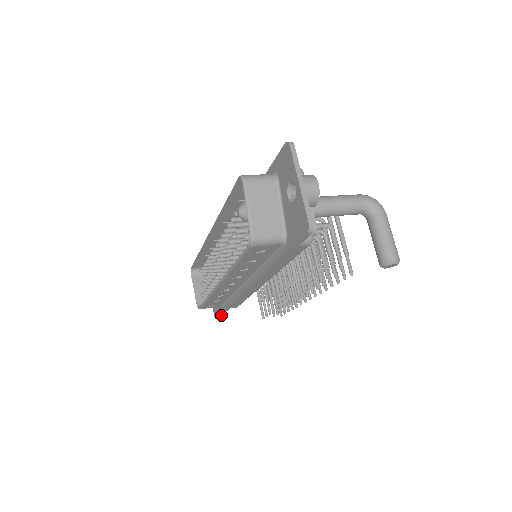
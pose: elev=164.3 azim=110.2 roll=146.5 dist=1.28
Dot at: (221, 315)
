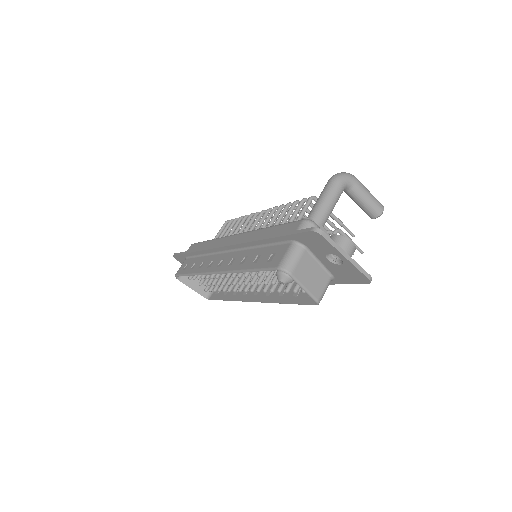
Dot at: occluded
